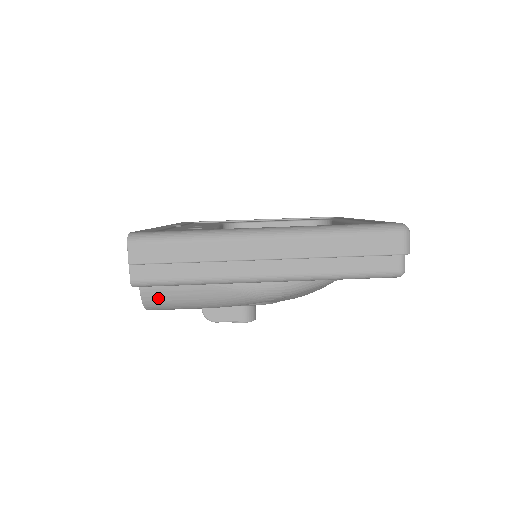
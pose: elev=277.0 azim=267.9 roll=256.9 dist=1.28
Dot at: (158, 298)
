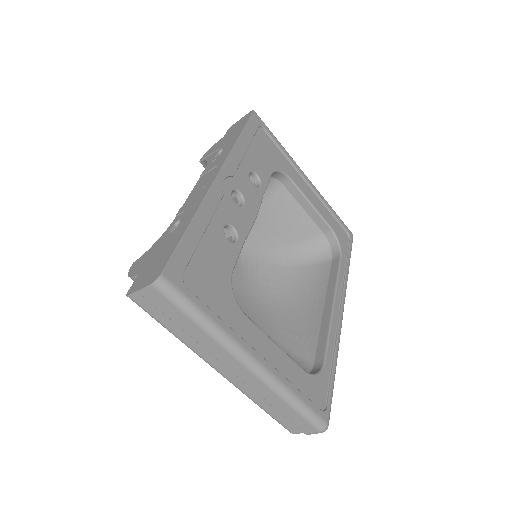
Dot at: occluded
